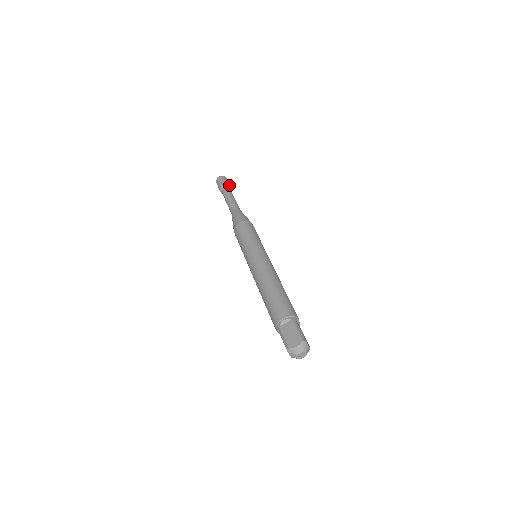
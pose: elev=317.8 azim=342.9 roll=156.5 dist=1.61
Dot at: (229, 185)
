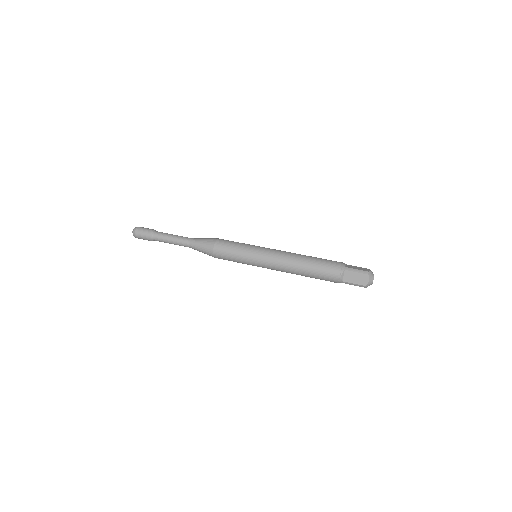
Dot at: occluded
